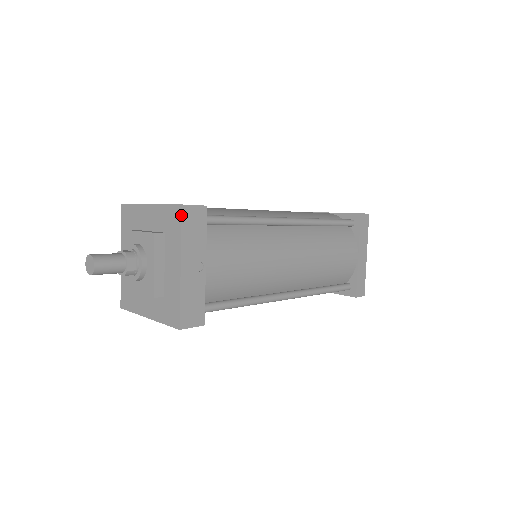
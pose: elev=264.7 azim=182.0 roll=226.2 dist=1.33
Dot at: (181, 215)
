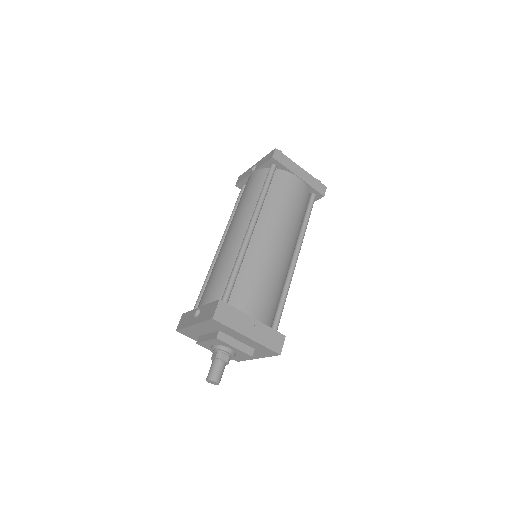
Dot at: (218, 322)
